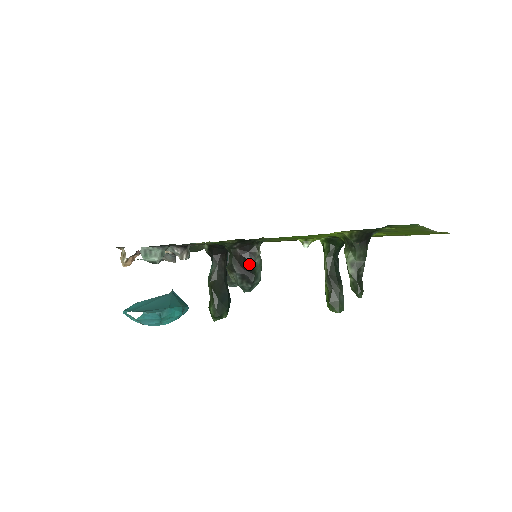
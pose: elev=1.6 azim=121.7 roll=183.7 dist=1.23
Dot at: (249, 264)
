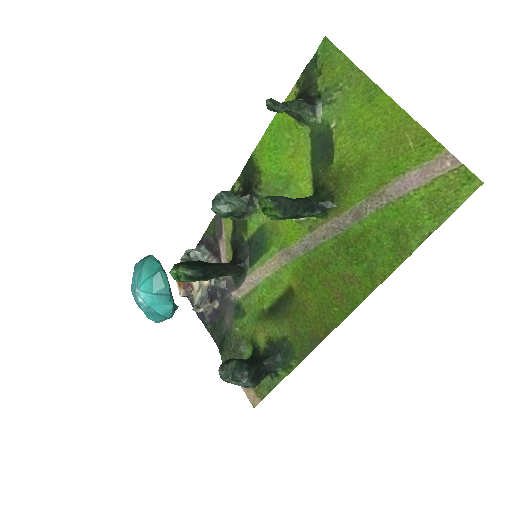
Dot at: occluded
